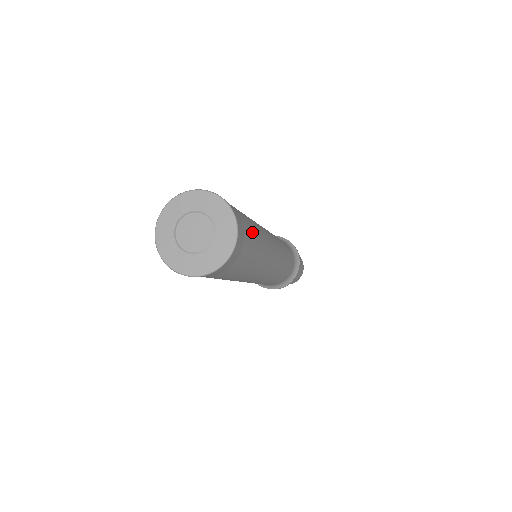
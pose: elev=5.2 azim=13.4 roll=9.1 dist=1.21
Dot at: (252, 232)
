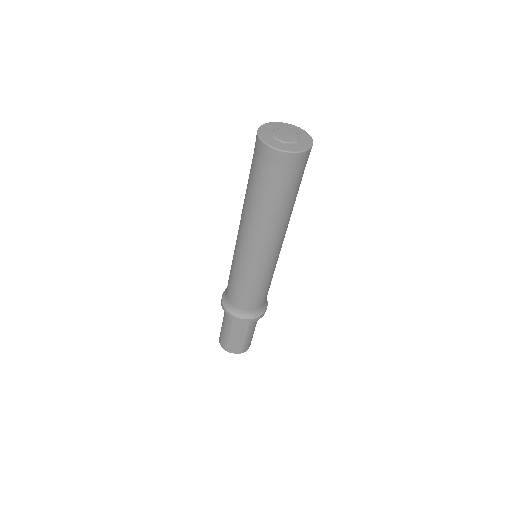
Dot at: occluded
